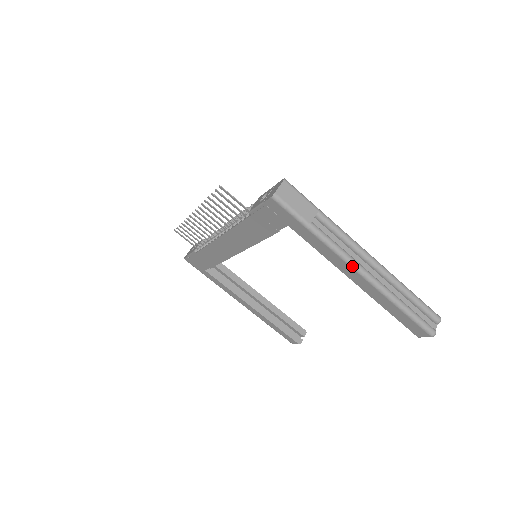
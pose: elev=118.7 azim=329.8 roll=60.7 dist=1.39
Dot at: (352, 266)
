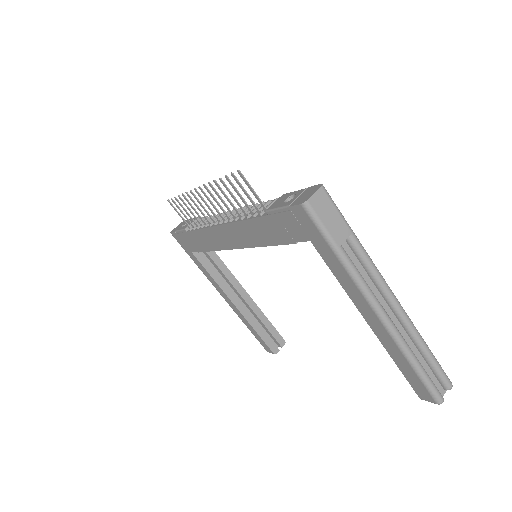
Dot at: (373, 307)
